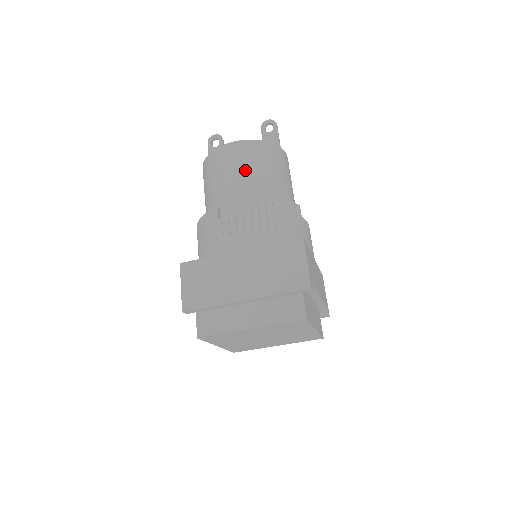
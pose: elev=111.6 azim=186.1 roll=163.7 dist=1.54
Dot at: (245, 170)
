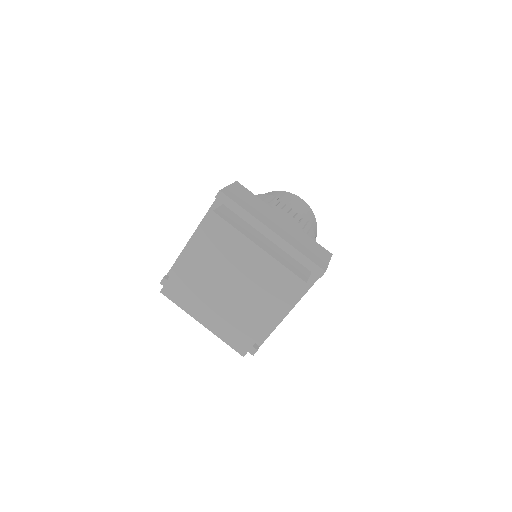
Dot at: (303, 212)
